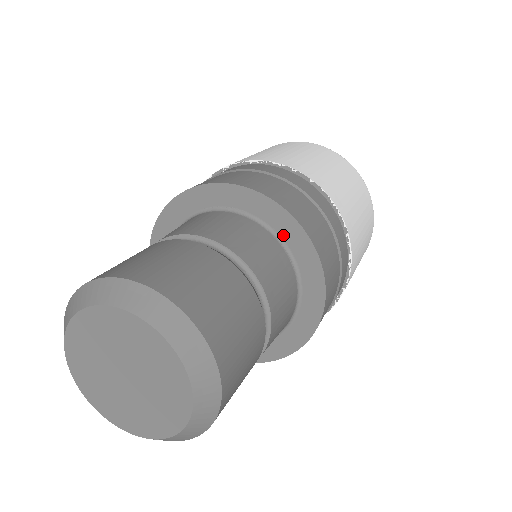
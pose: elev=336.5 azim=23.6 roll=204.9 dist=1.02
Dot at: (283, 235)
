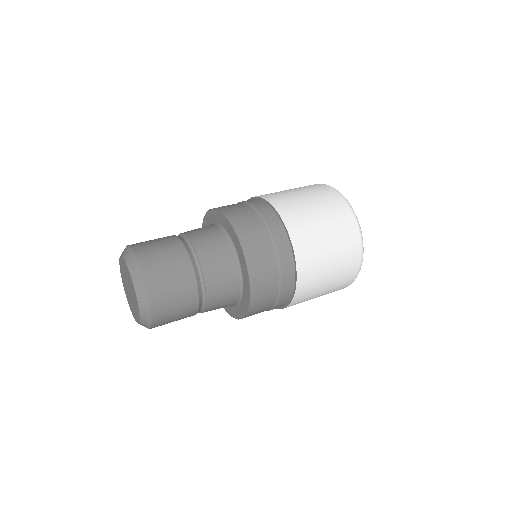
Dot at: (244, 291)
